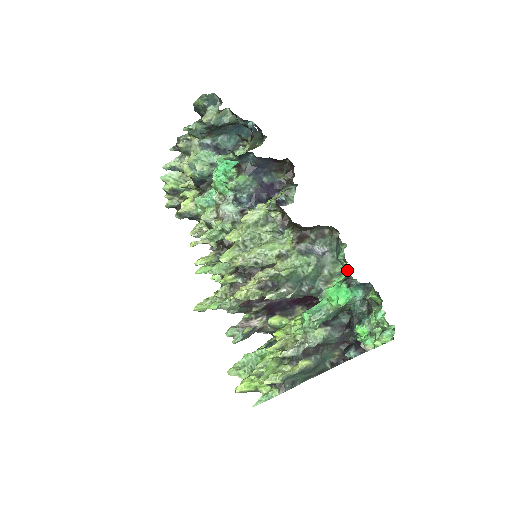
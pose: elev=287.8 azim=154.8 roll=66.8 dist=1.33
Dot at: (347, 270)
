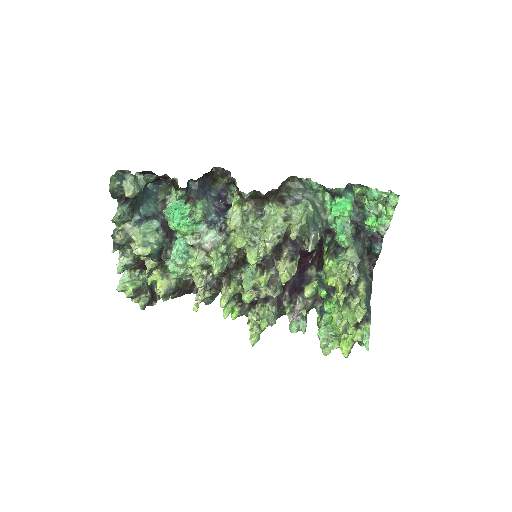
Dot at: (326, 193)
